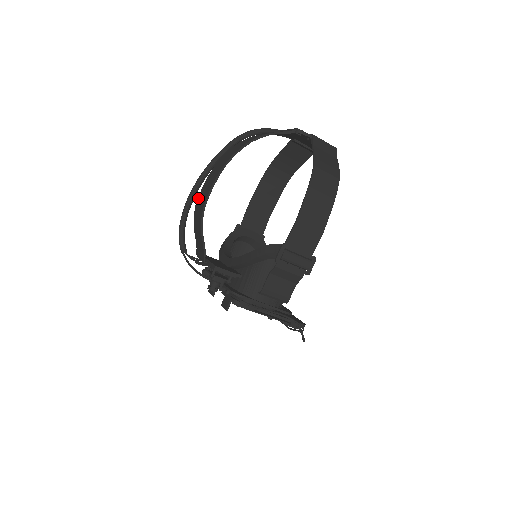
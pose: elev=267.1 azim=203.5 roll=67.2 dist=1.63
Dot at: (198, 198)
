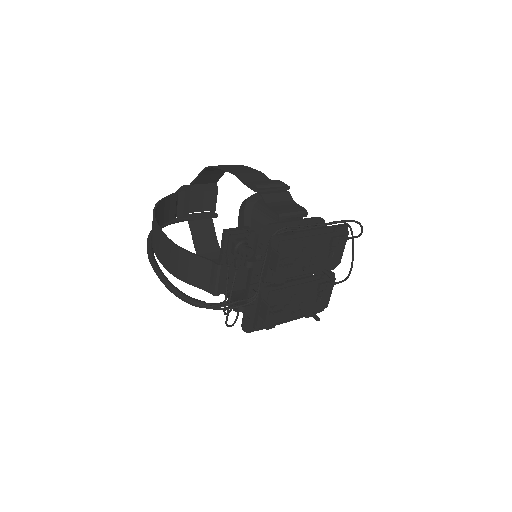
Dot at: (165, 266)
